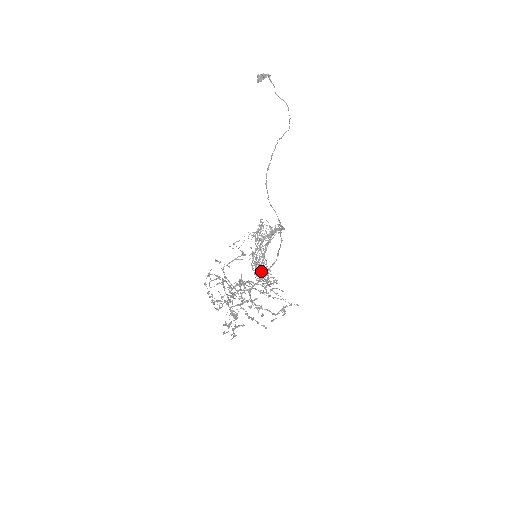
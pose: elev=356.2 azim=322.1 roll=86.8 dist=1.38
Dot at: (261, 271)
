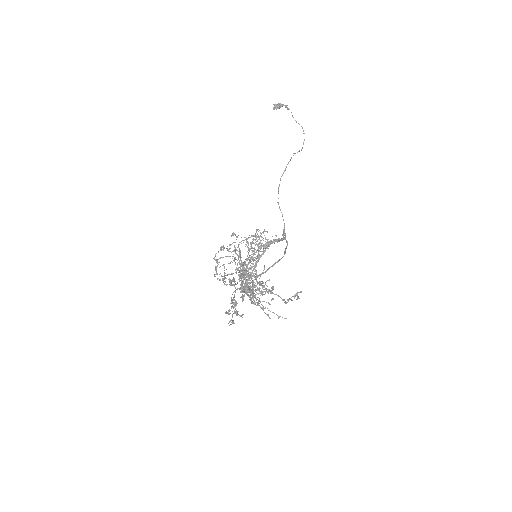
Dot at: occluded
